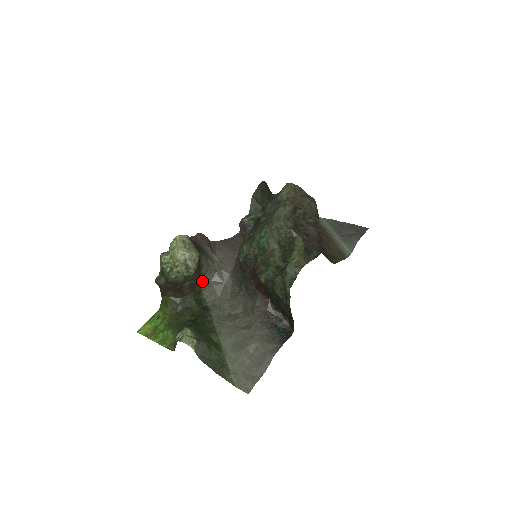
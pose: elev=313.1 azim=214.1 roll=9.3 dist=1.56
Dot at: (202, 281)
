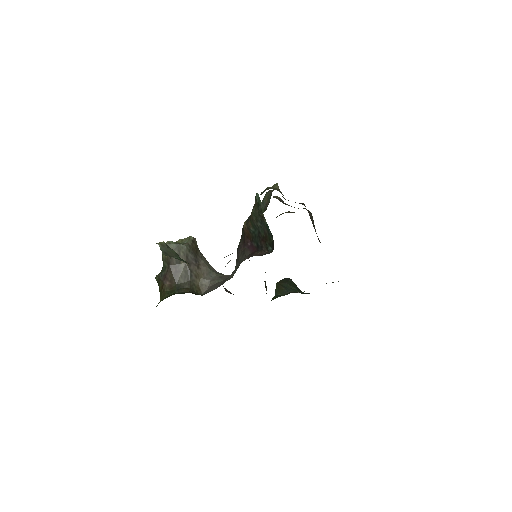
Dot at: (201, 280)
